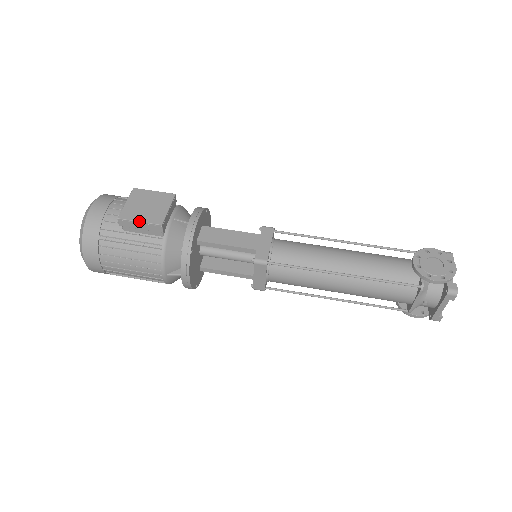
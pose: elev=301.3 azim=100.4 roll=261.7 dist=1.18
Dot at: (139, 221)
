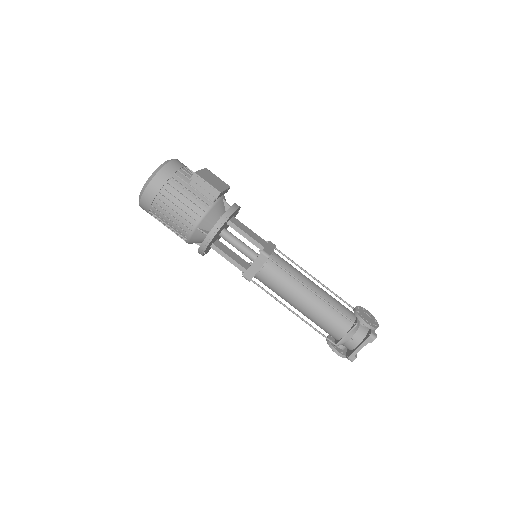
Dot at: (208, 182)
